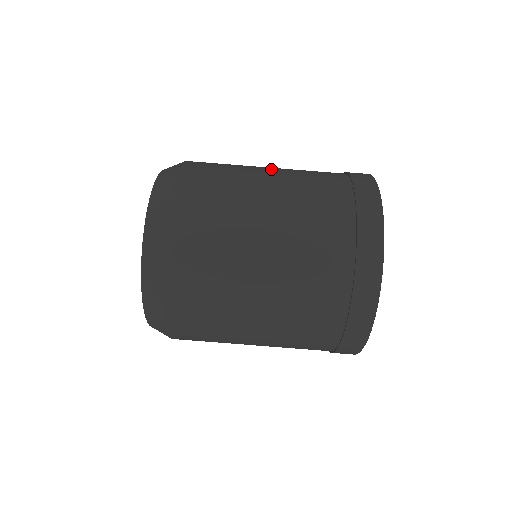
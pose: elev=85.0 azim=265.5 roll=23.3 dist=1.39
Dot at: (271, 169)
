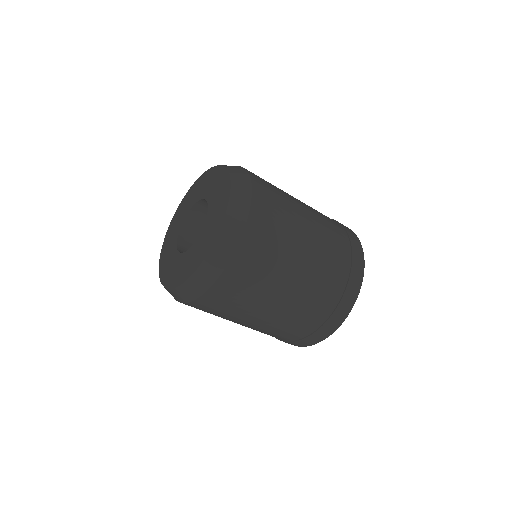
Dot at: (303, 258)
